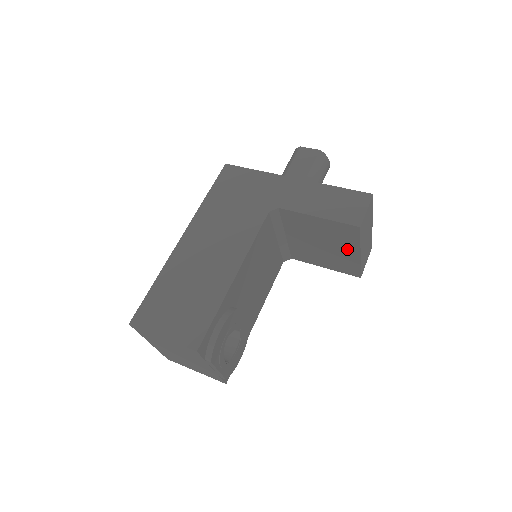
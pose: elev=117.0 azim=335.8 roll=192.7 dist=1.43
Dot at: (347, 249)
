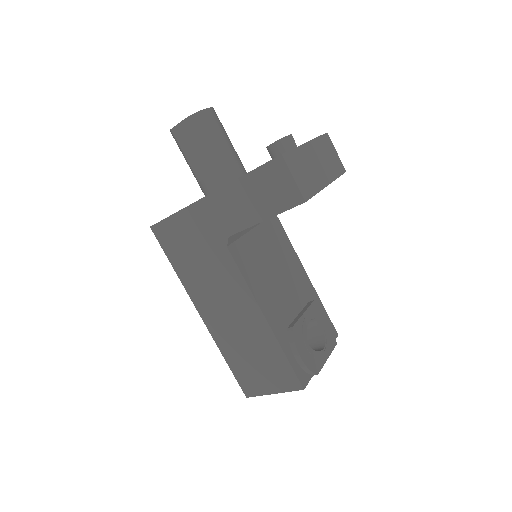
Dot at: occluded
